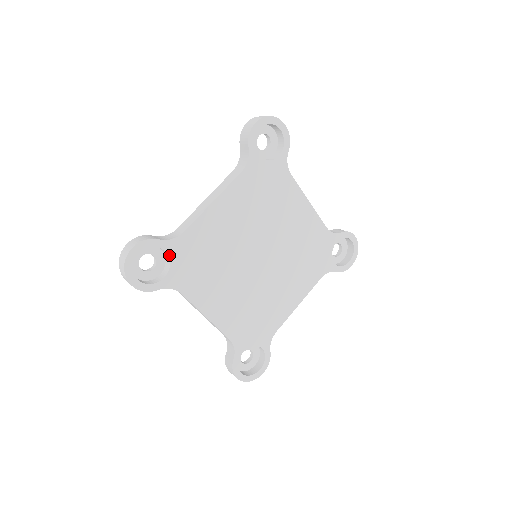
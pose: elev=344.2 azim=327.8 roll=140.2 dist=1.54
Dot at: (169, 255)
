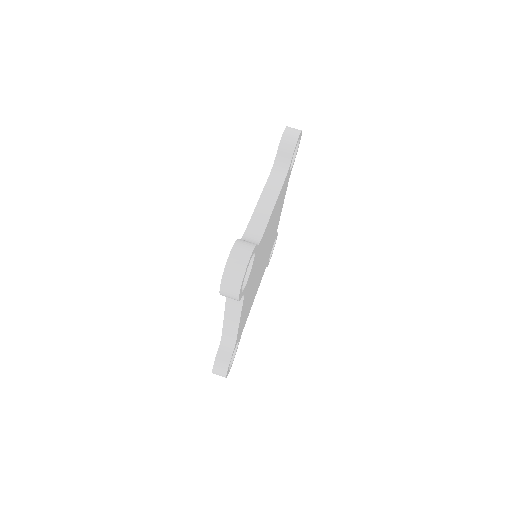
Dot at: occluded
